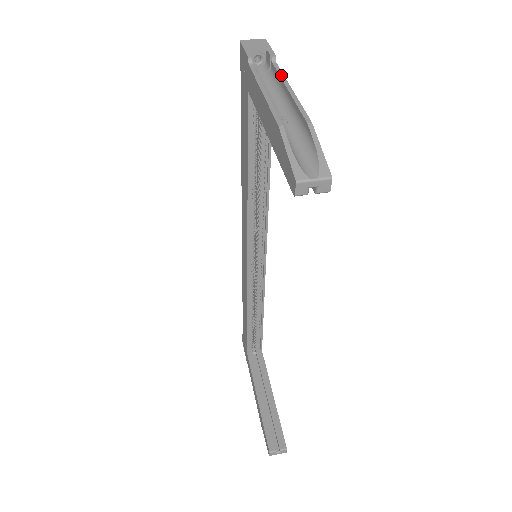
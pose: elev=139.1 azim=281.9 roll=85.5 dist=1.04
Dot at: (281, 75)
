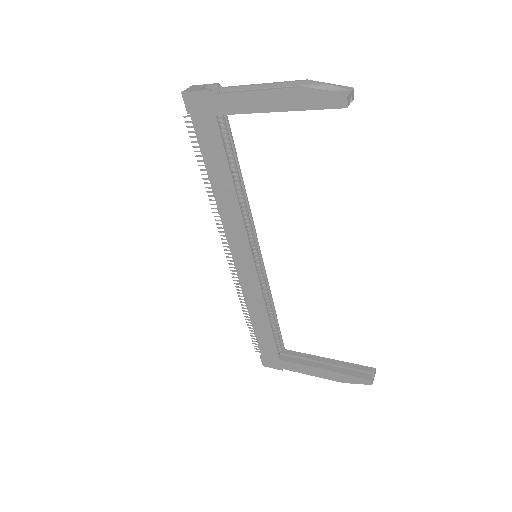
Dot at: (241, 86)
